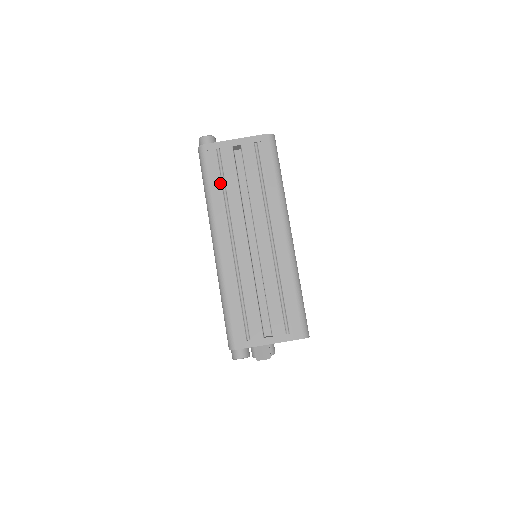
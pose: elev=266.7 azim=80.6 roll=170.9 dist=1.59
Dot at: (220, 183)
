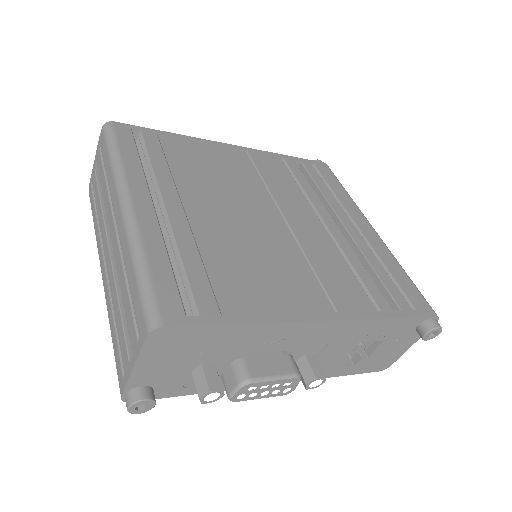
Dot at: (95, 212)
